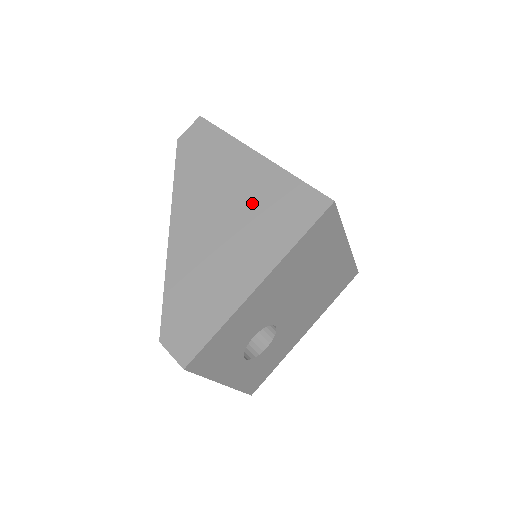
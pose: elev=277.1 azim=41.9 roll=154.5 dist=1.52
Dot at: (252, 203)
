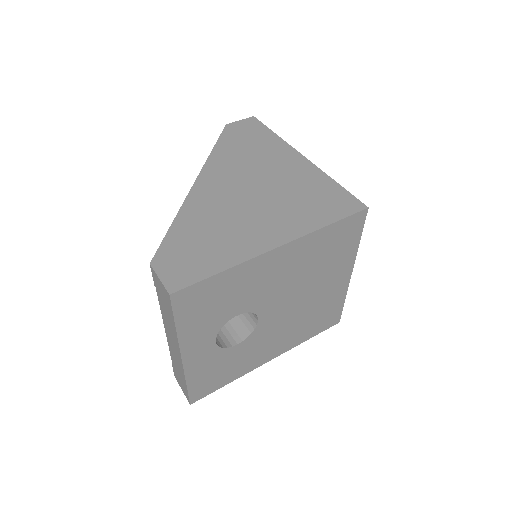
Dot at: (287, 186)
